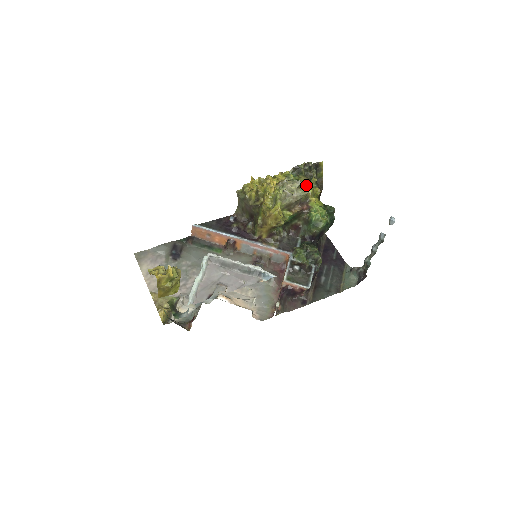
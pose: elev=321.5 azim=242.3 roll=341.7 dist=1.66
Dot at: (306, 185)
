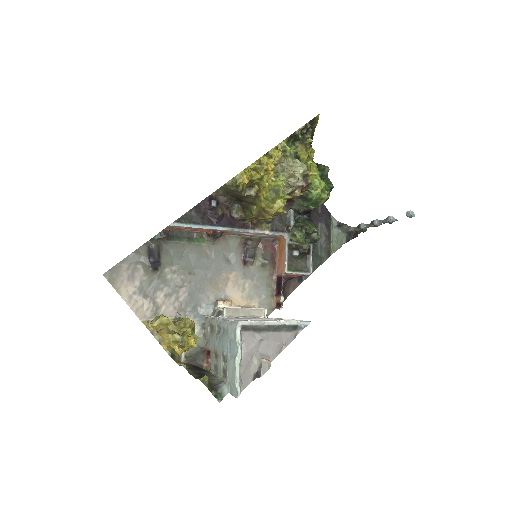
Dot at: (306, 158)
